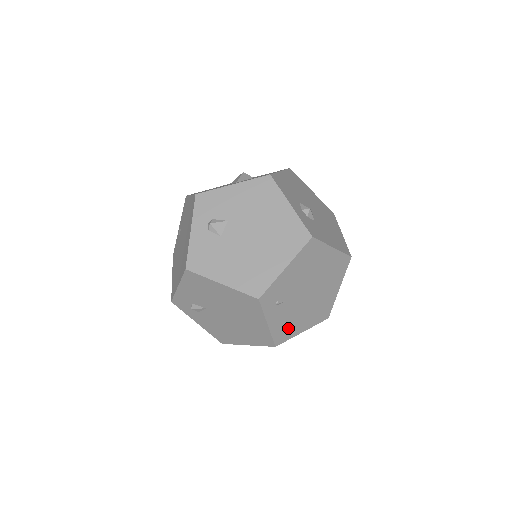
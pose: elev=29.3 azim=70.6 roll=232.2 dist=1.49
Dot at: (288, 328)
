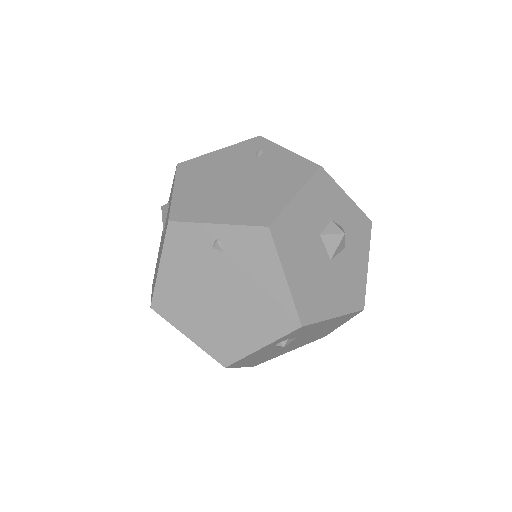
Dot at: occluded
